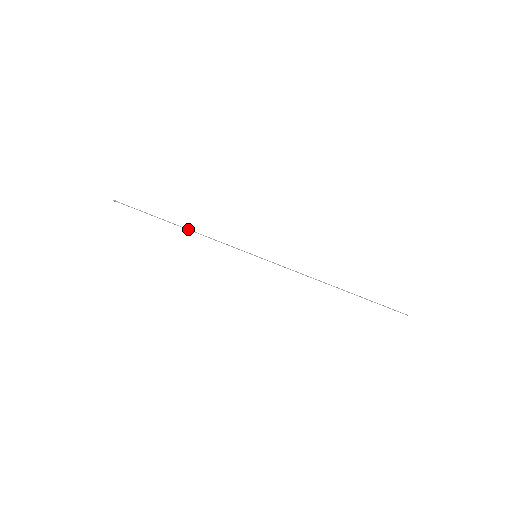
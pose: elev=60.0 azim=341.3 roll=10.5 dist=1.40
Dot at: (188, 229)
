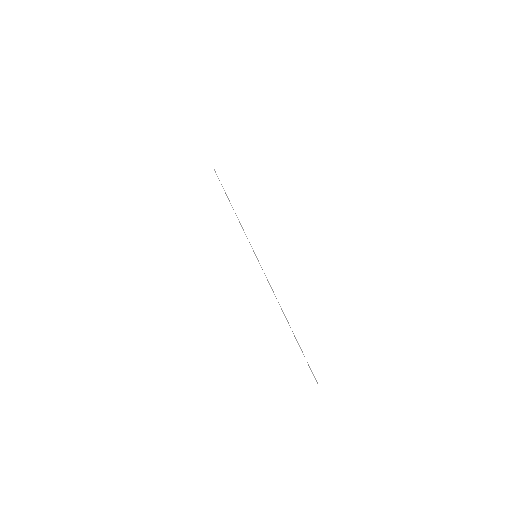
Dot at: occluded
